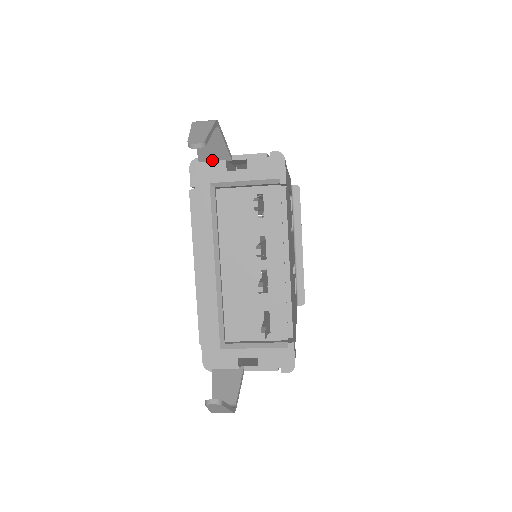
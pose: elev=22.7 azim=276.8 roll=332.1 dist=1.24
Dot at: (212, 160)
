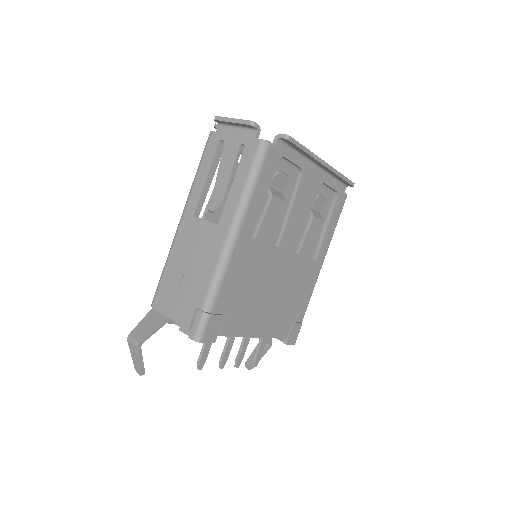
Dot at: (161, 313)
